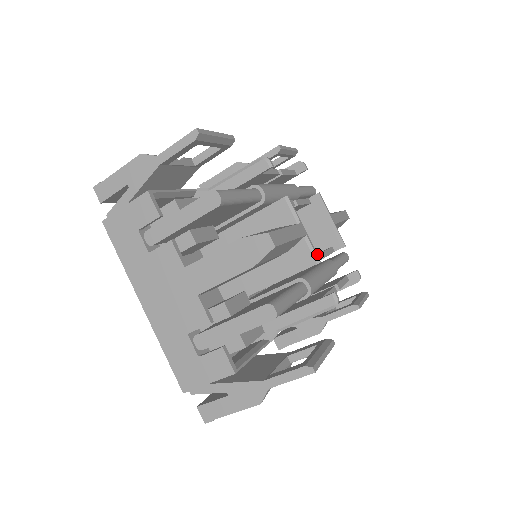
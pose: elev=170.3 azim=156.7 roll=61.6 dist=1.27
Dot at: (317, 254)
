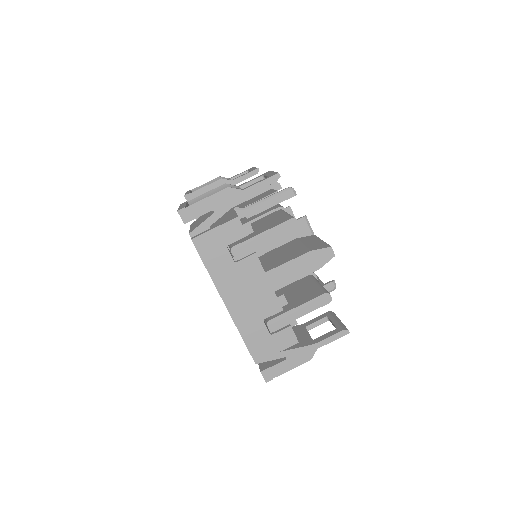
Dot at: occluded
